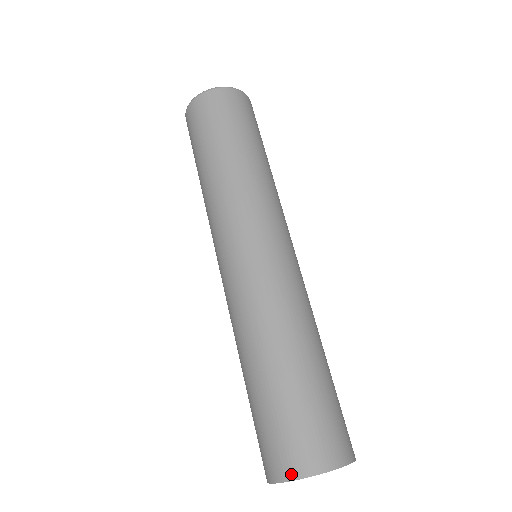
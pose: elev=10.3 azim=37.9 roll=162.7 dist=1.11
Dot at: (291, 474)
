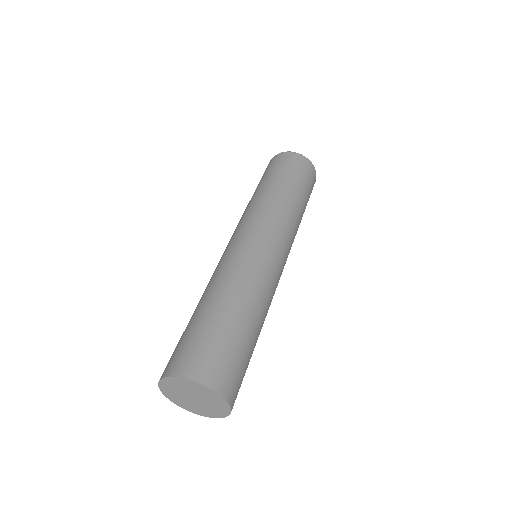
Dot at: (209, 382)
